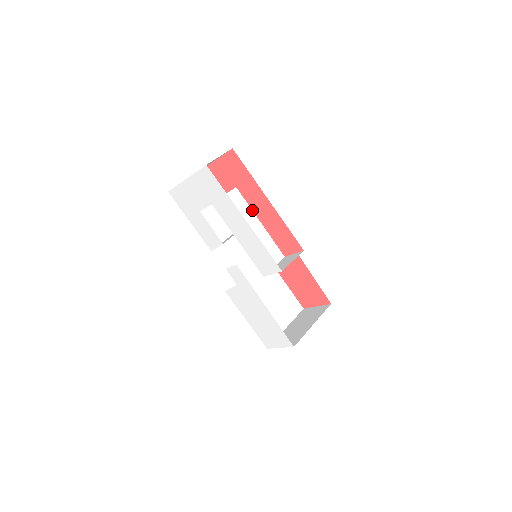
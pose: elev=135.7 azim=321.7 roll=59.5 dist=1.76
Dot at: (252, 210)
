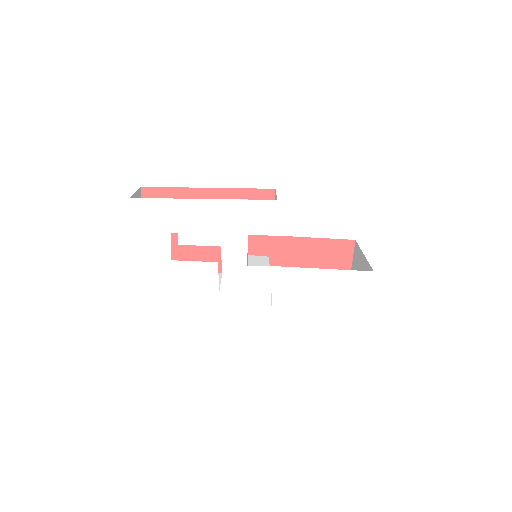
Dot at: occluded
